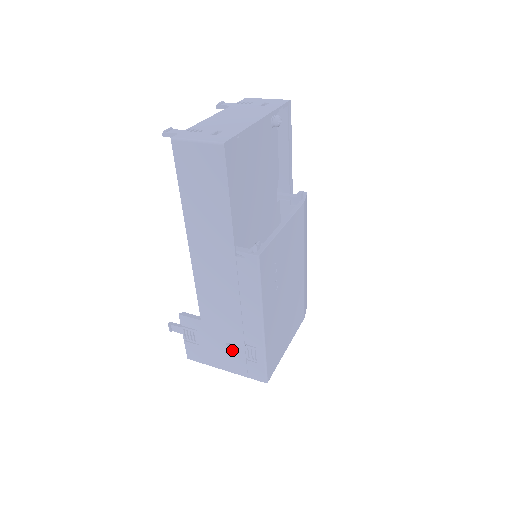
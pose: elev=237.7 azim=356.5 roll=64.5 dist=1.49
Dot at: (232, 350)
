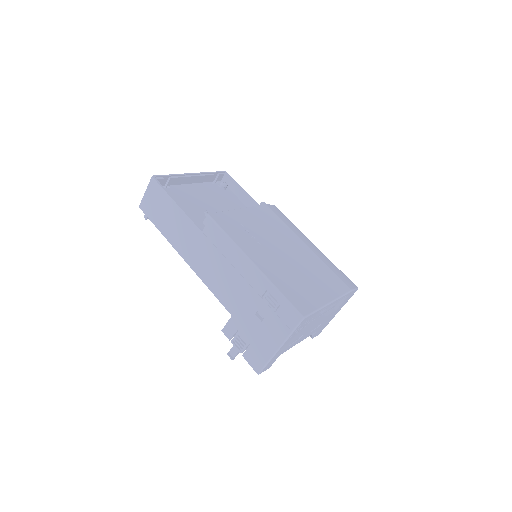
Dot at: (263, 316)
